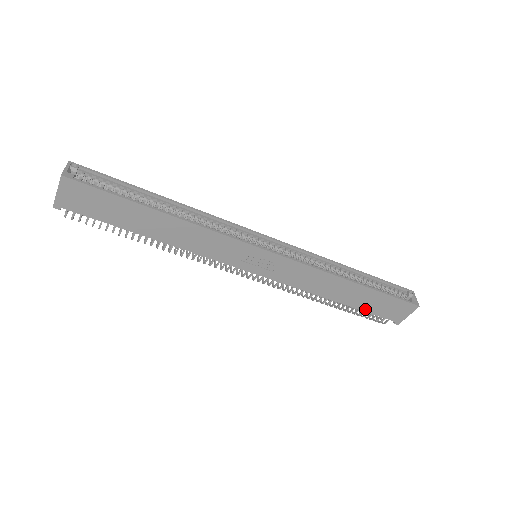
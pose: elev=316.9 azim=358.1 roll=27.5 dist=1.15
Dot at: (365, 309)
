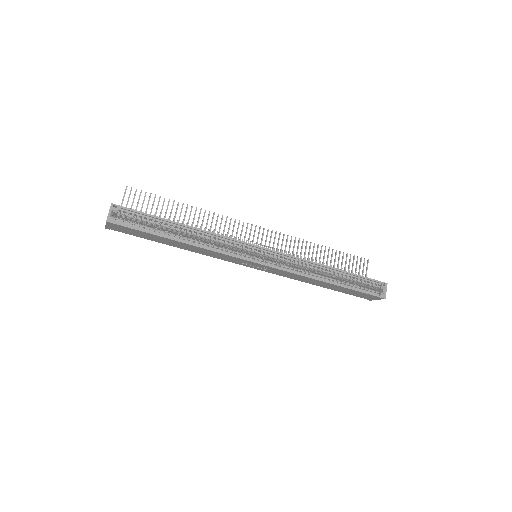
Dot at: (342, 292)
